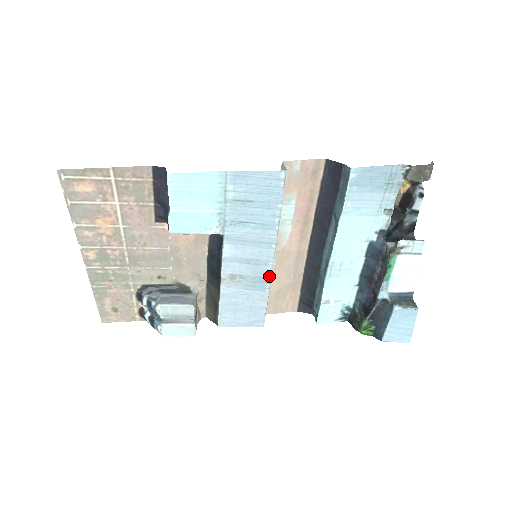
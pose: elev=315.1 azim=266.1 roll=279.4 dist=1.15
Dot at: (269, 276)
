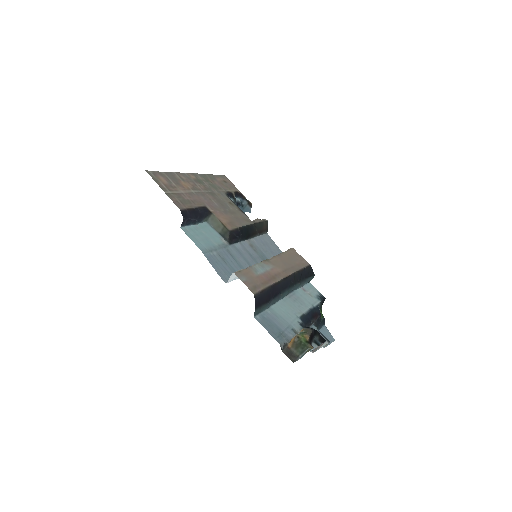
Dot at: occluded
